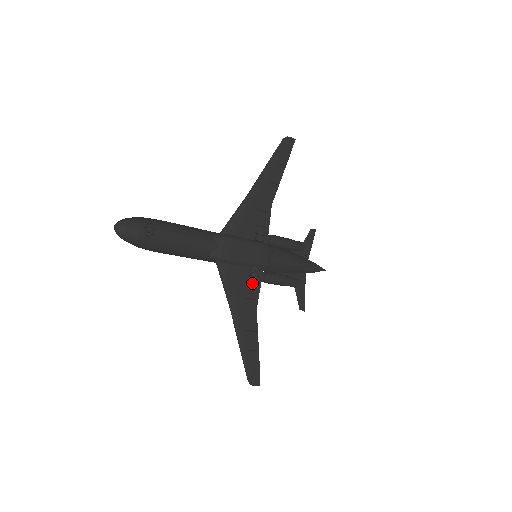
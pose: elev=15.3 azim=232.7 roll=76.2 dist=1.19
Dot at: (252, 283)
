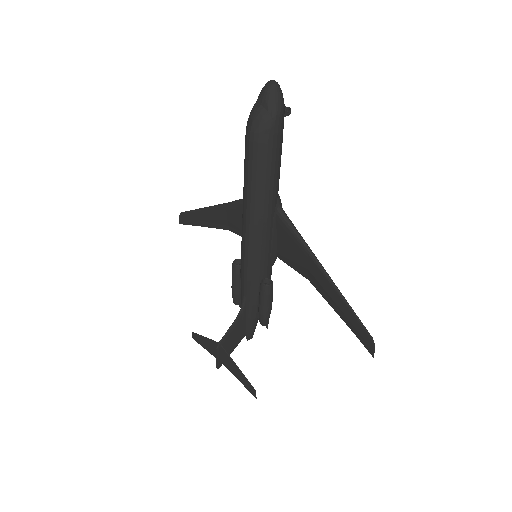
Dot at: (290, 254)
